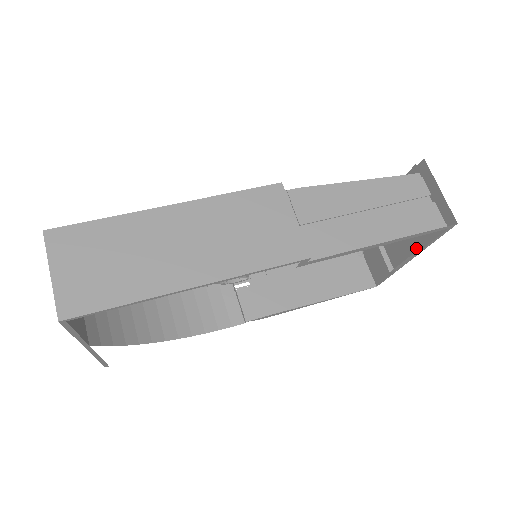
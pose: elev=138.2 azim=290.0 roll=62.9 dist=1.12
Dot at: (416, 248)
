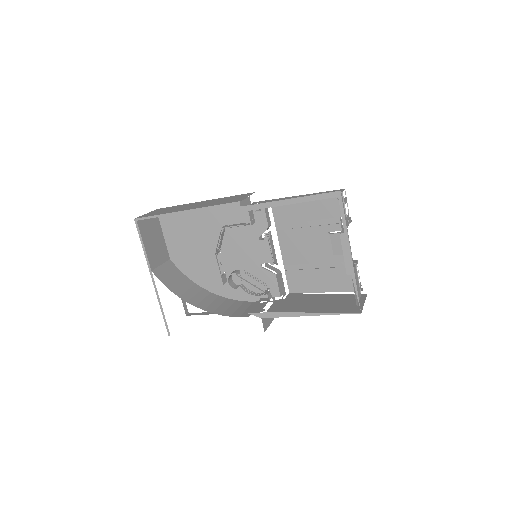
Dot at: occluded
